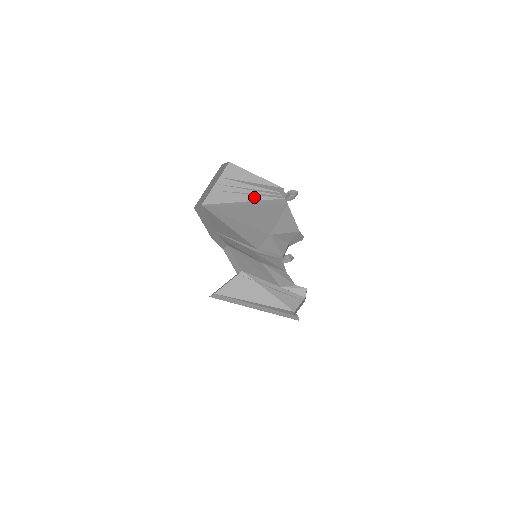
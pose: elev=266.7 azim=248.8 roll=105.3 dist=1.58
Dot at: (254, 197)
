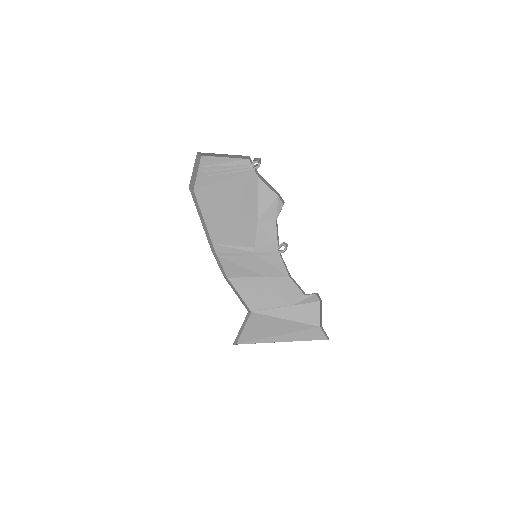
Dot at: (231, 175)
